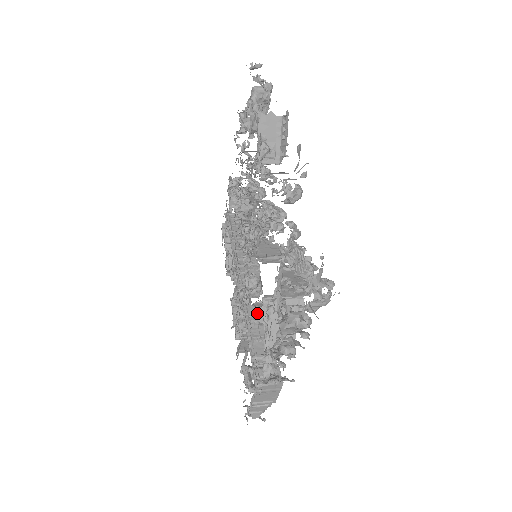
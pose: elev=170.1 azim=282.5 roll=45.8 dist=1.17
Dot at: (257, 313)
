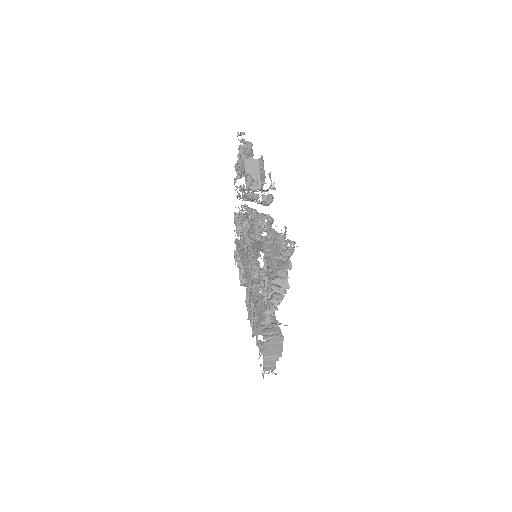
Dot at: occluded
